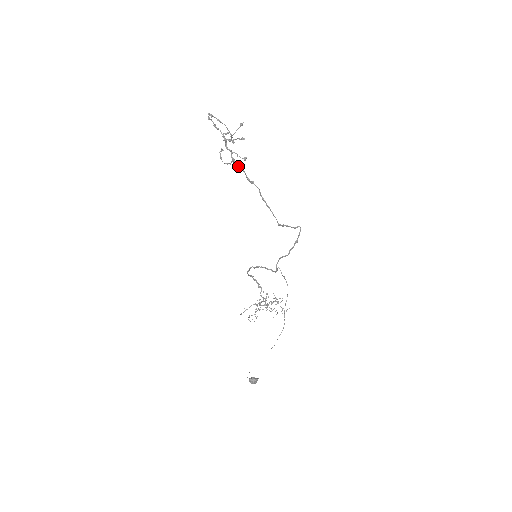
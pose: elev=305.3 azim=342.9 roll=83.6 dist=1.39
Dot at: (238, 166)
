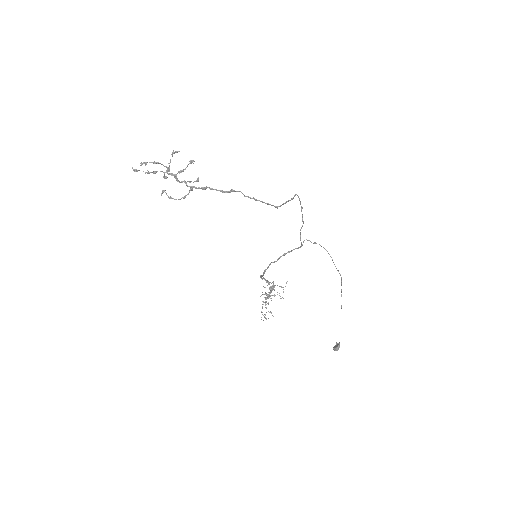
Dot at: (203, 189)
